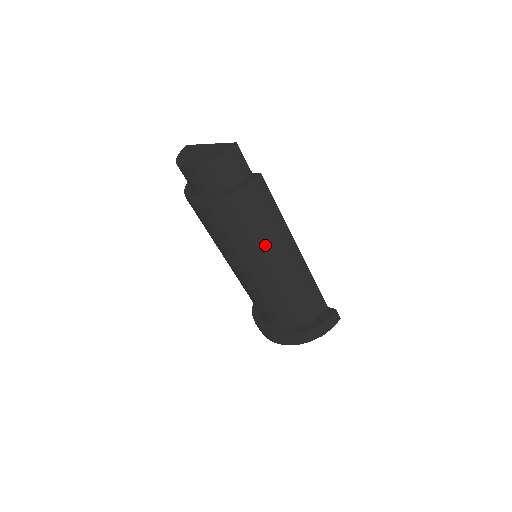
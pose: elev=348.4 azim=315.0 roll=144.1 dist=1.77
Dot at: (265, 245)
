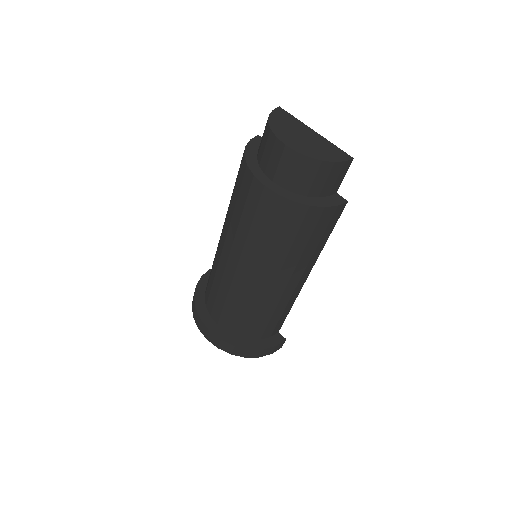
Dot at: (290, 264)
